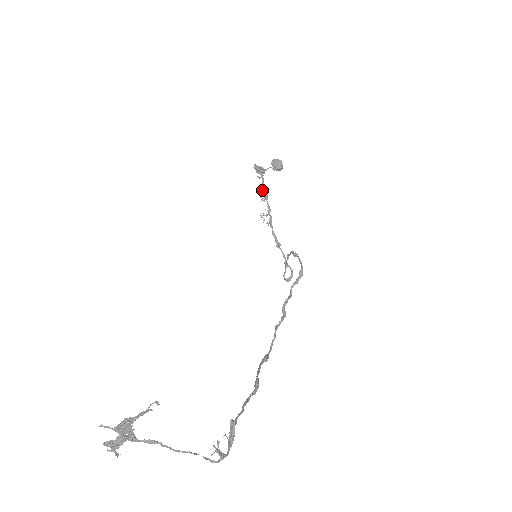
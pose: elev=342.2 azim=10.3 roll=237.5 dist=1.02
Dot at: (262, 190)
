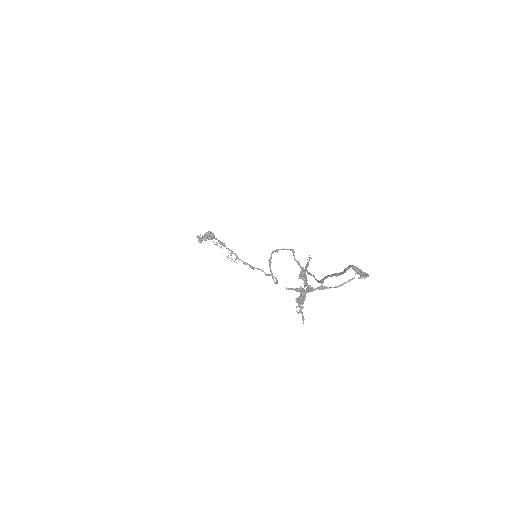
Dot at: occluded
